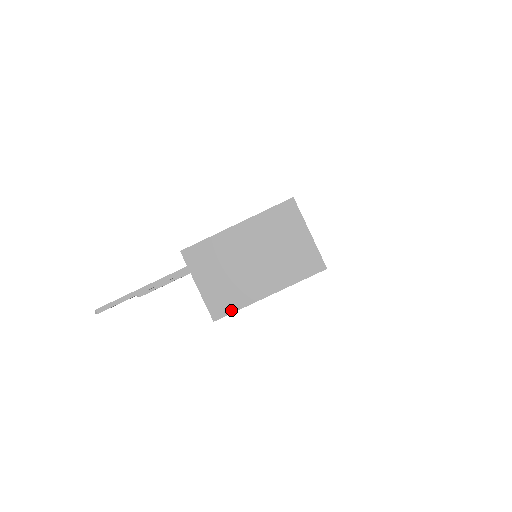
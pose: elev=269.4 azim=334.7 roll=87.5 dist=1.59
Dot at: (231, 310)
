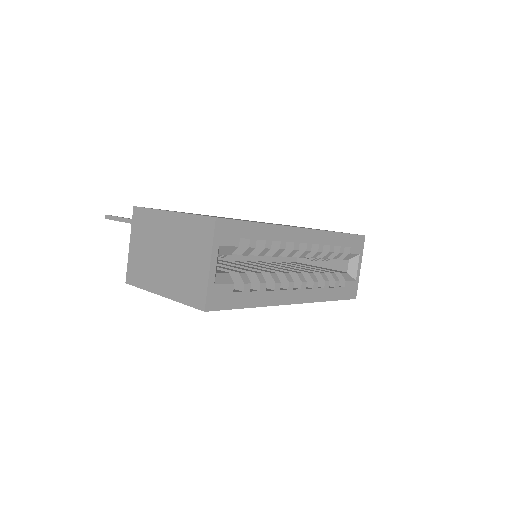
Dot at: (137, 284)
